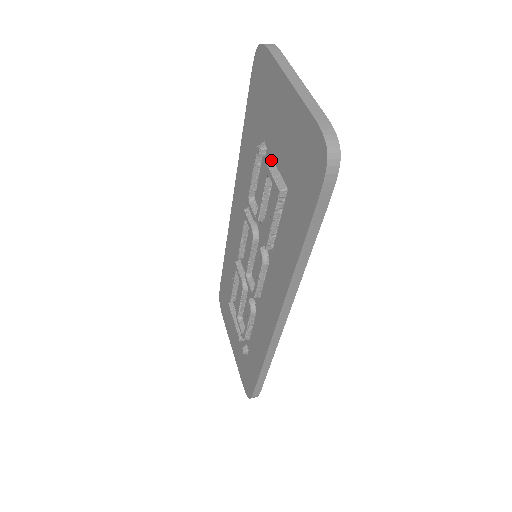
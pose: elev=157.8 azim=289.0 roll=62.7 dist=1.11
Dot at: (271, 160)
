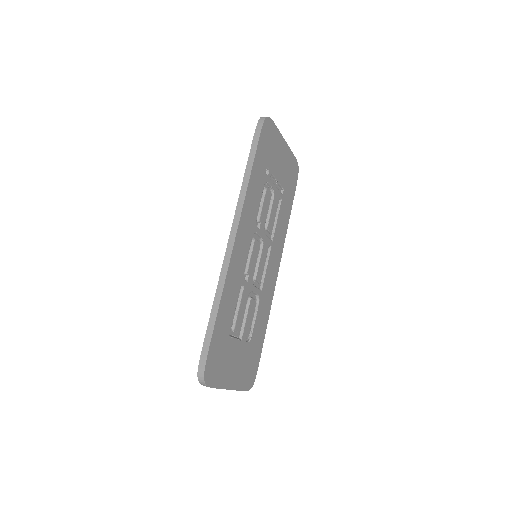
Dot at: occluded
